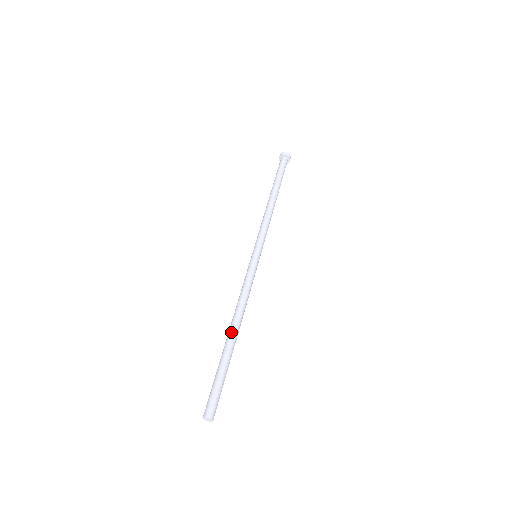
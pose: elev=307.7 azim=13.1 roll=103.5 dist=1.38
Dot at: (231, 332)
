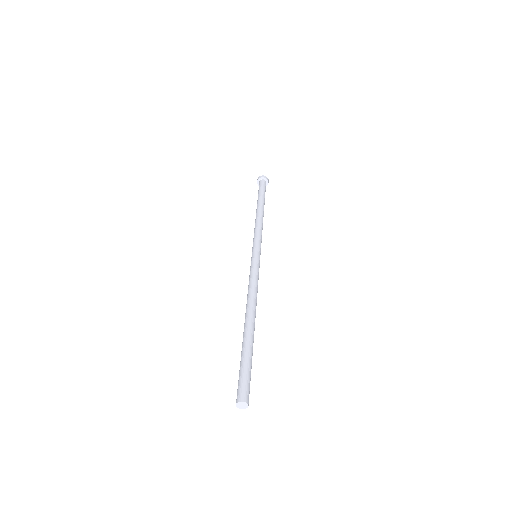
Dot at: (248, 320)
